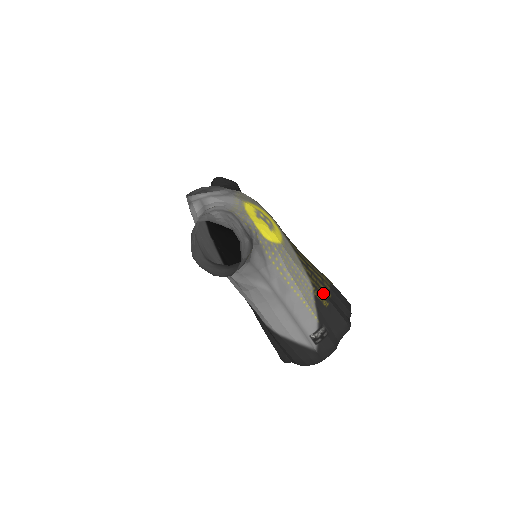
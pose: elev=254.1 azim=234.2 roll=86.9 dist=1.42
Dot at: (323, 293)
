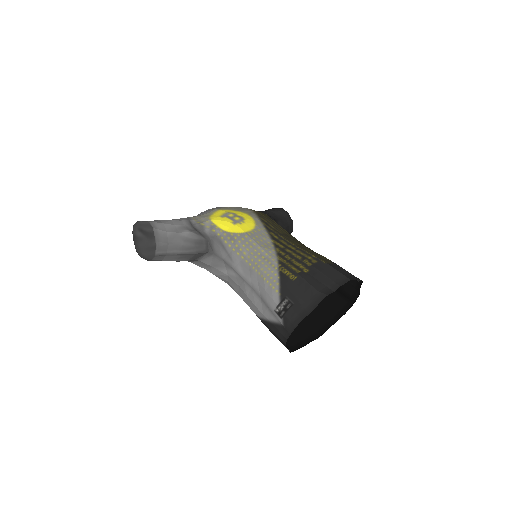
Dot at: (292, 268)
